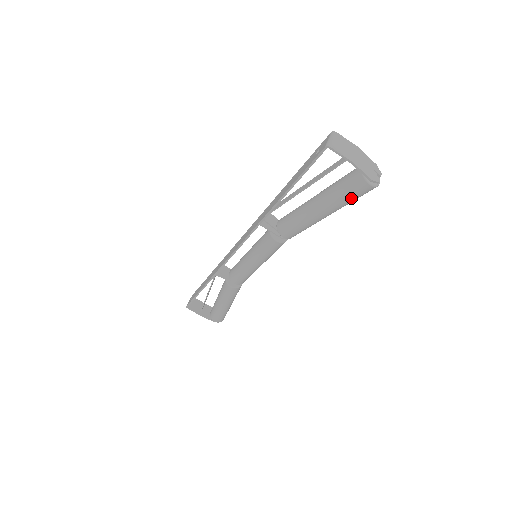
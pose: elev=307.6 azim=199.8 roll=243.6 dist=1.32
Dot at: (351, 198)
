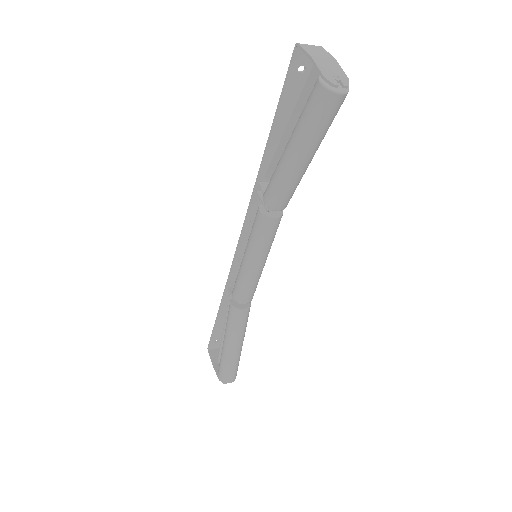
Dot at: (309, 115)
